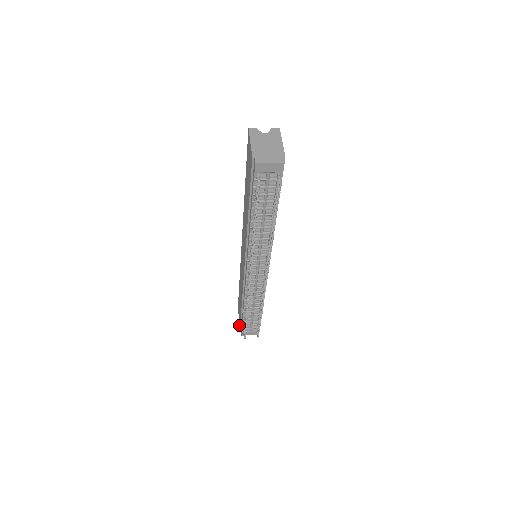
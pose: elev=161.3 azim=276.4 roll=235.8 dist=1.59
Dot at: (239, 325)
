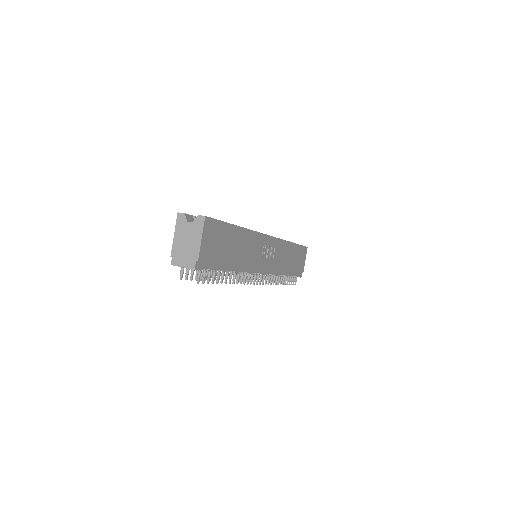
Dot at: occluded
